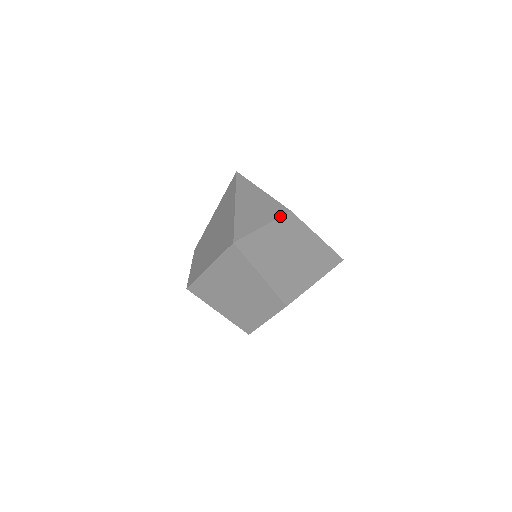
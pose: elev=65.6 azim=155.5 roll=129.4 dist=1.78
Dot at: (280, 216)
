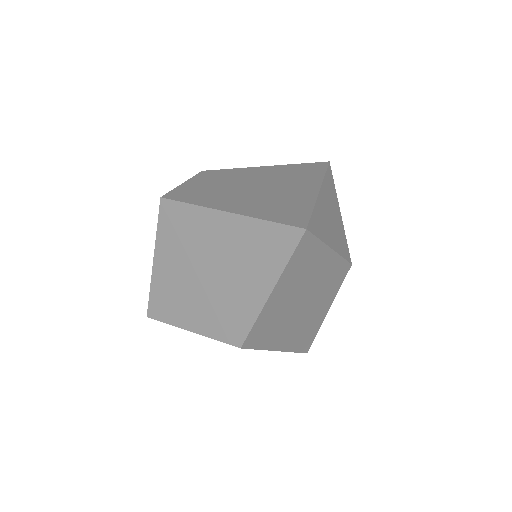
Dot at: (345, 257)
